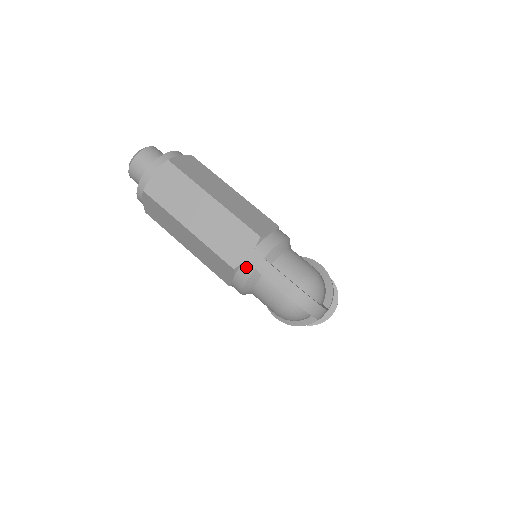
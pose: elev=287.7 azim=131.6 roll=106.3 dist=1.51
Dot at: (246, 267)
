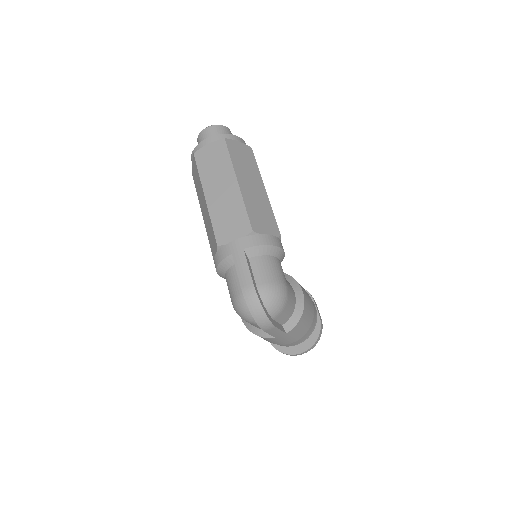
Dot at: (227, 249)
